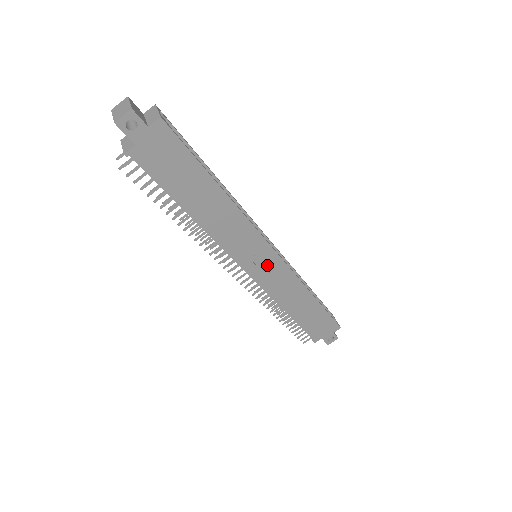
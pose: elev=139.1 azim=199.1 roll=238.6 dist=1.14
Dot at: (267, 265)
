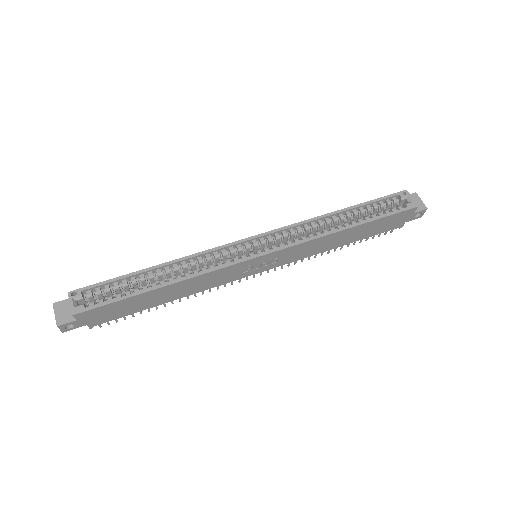
Dot at: (268, 260)
